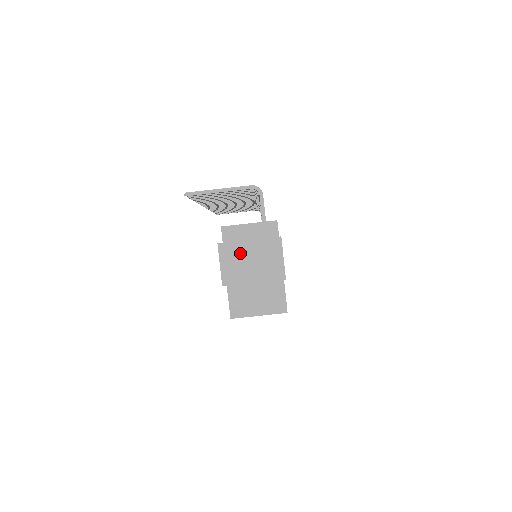
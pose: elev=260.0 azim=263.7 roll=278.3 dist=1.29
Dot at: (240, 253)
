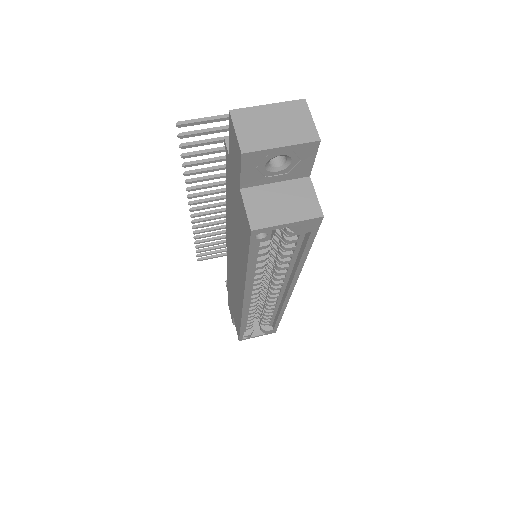
Dot at: (259, 118)
